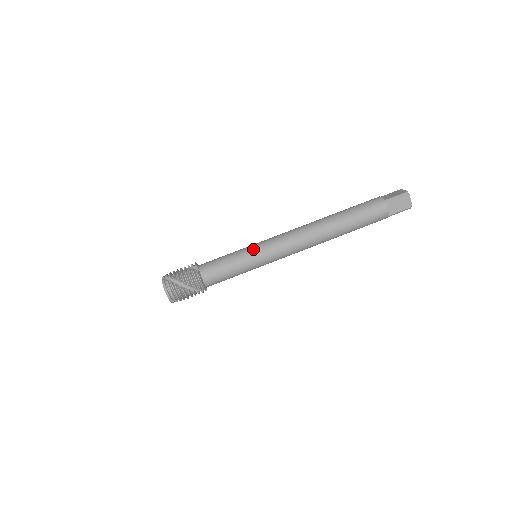
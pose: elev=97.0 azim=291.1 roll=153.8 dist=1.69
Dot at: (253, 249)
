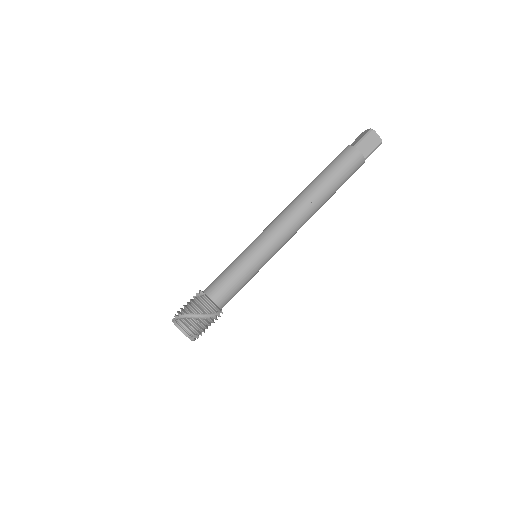
Dot at: (250, 249)
